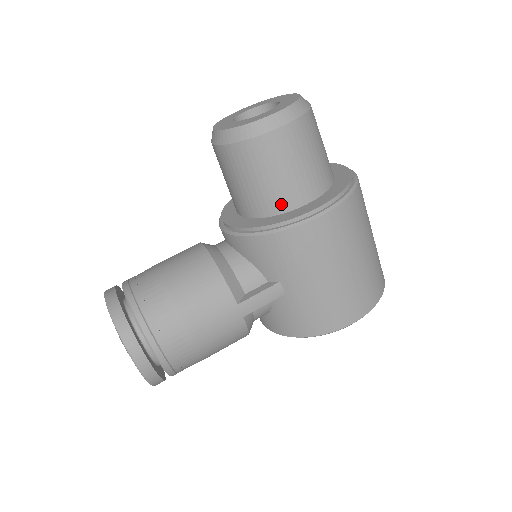
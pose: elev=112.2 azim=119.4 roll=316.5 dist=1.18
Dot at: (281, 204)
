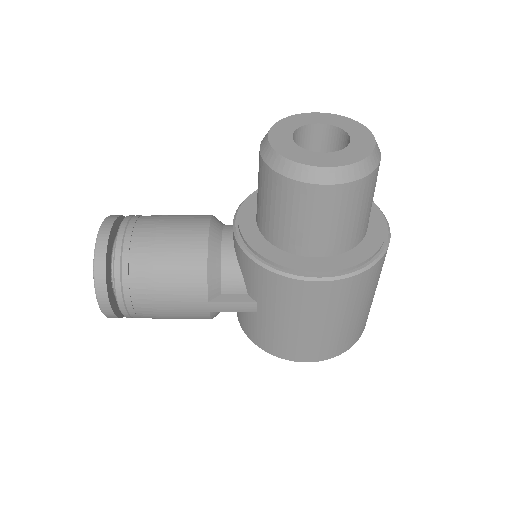
Dot at: (291, 245)
